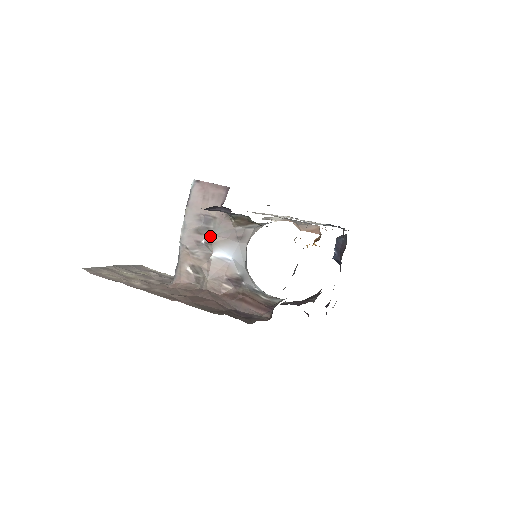
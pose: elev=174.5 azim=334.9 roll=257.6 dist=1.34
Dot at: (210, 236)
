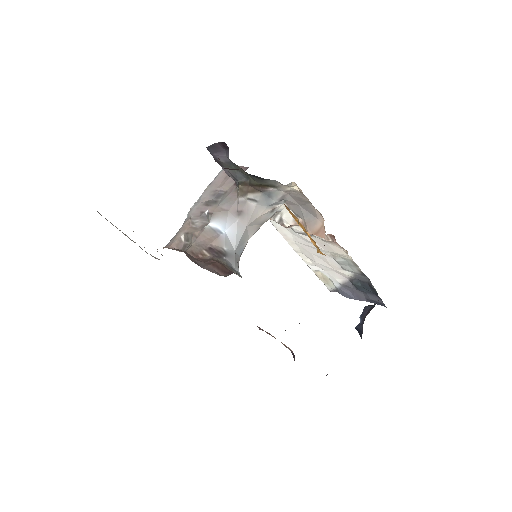
Dot at: (214, 207)
